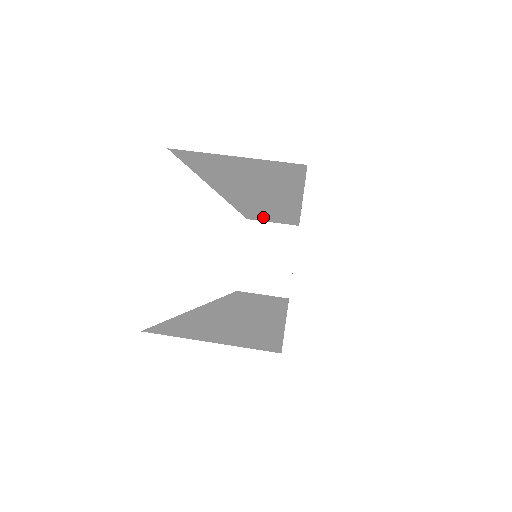
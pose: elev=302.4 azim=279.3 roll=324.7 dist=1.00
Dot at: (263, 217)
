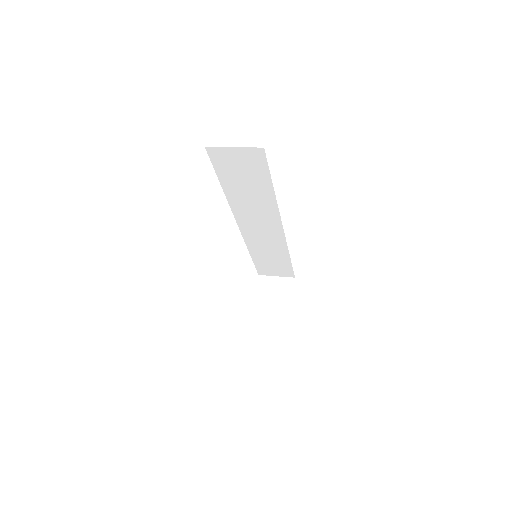
Dot at: (267, 263)
